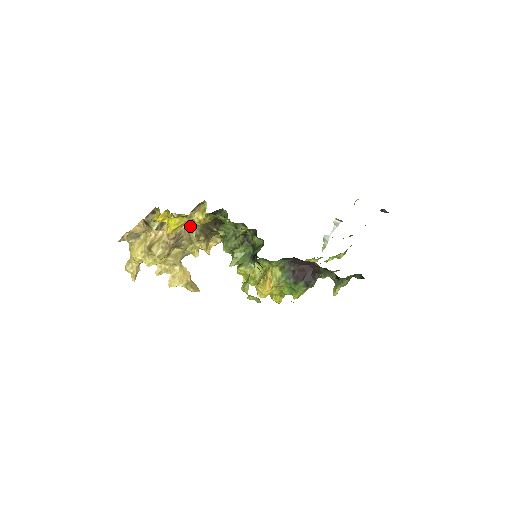
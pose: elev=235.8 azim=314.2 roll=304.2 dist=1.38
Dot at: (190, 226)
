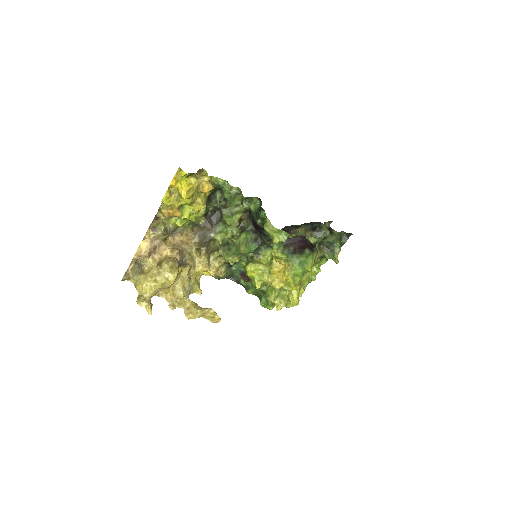
Dot at: (188, 246)
